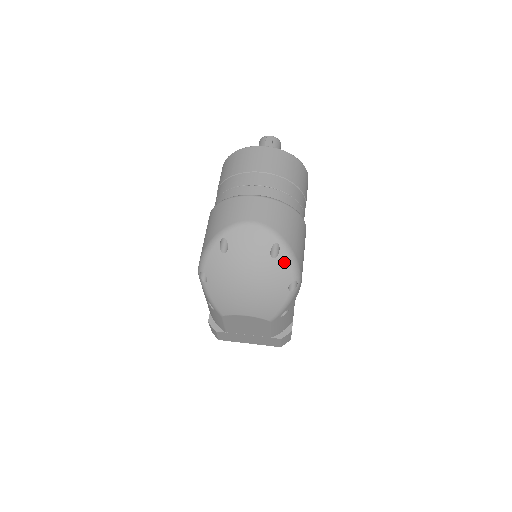
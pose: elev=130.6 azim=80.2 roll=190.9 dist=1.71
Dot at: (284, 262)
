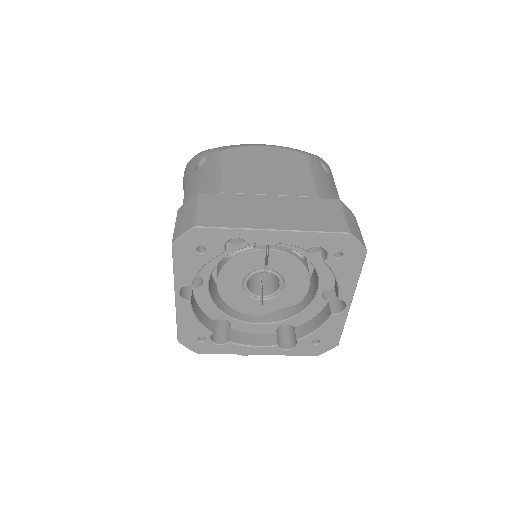
Dot at: occluded
